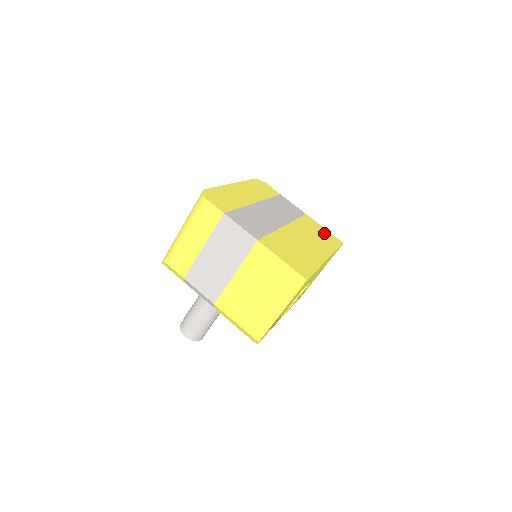
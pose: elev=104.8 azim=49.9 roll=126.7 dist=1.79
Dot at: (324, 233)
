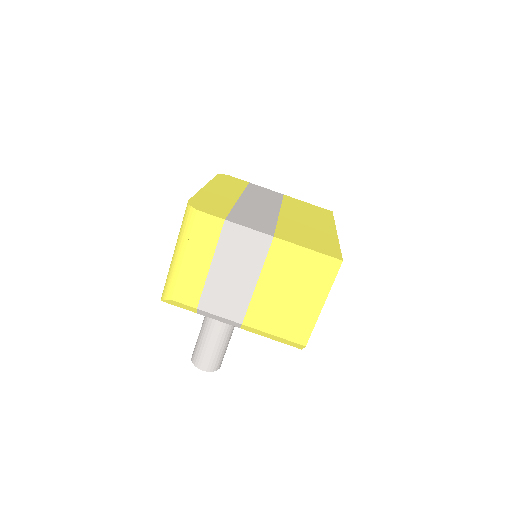
Dot at: (312, 208)
